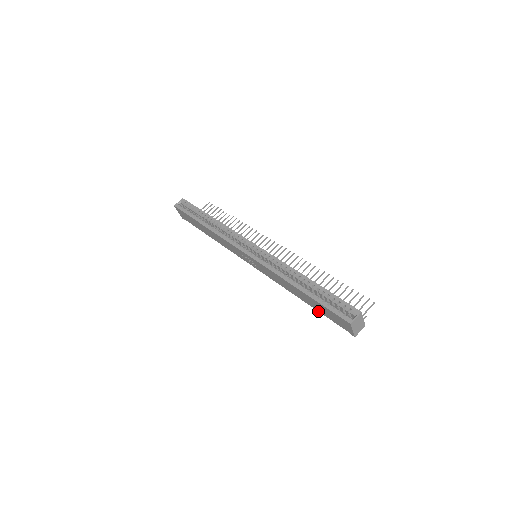
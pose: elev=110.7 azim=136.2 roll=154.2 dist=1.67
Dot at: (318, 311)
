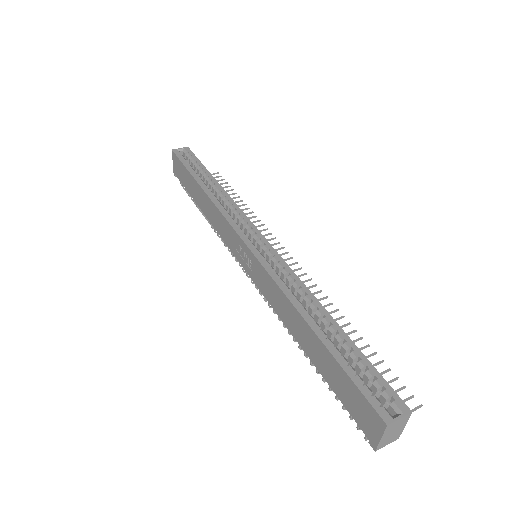
Dot at: (323, 377)
